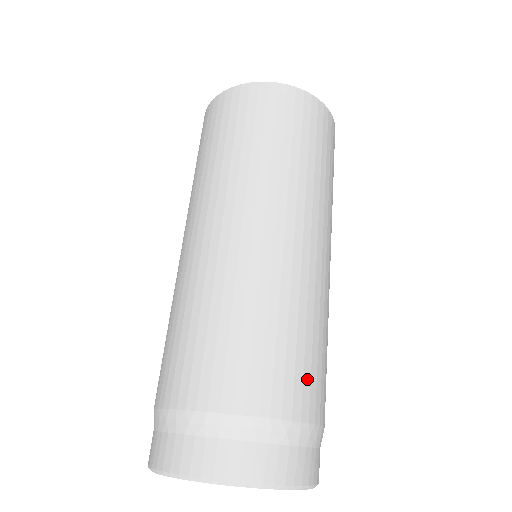
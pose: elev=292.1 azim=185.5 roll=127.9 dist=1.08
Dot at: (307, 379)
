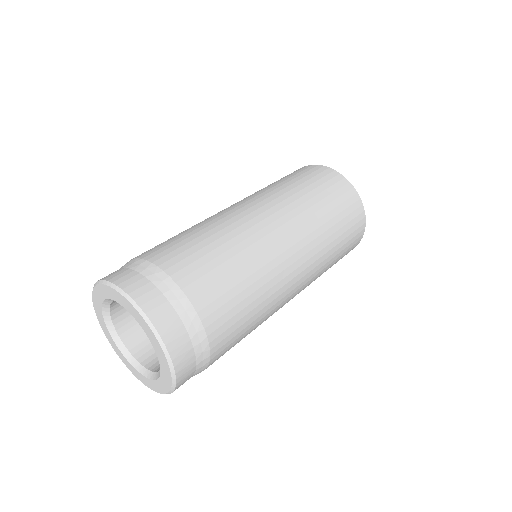
Dot at: (218, 293)
